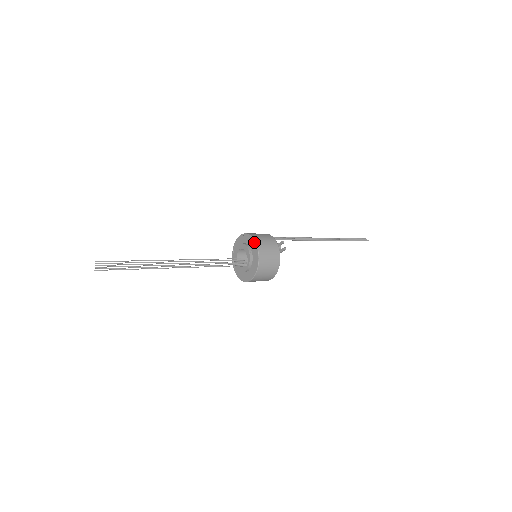
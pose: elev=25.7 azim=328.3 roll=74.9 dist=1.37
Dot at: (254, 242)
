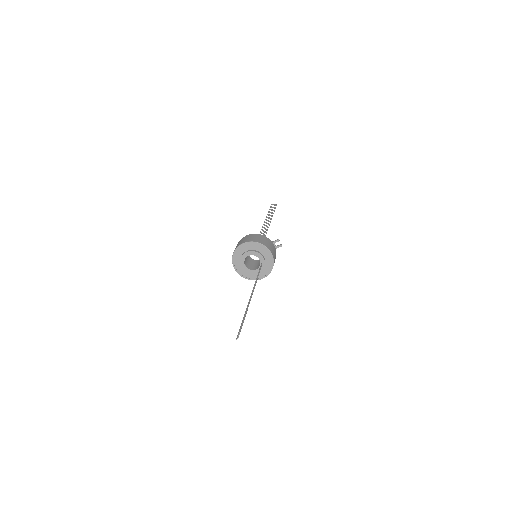
Dot at: (267, 249)
